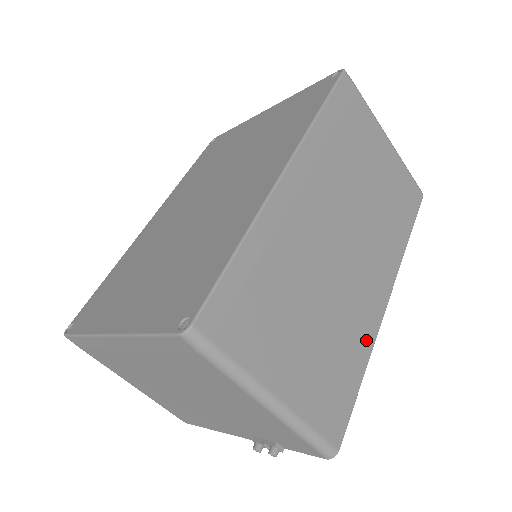
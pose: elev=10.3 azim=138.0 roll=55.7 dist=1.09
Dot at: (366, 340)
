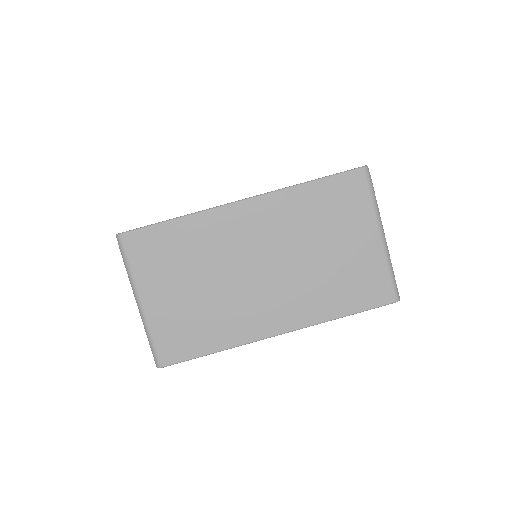
Dot at: (234, 337)
